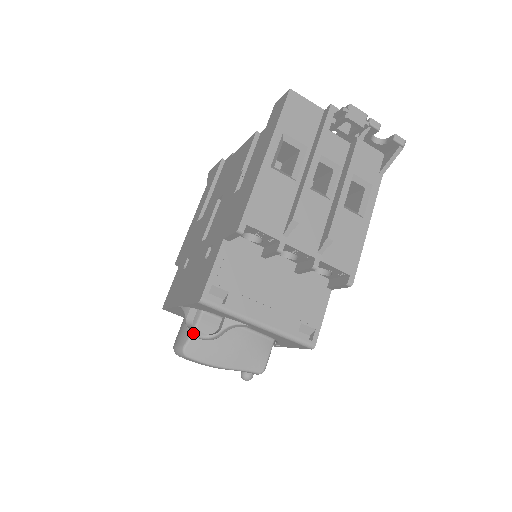
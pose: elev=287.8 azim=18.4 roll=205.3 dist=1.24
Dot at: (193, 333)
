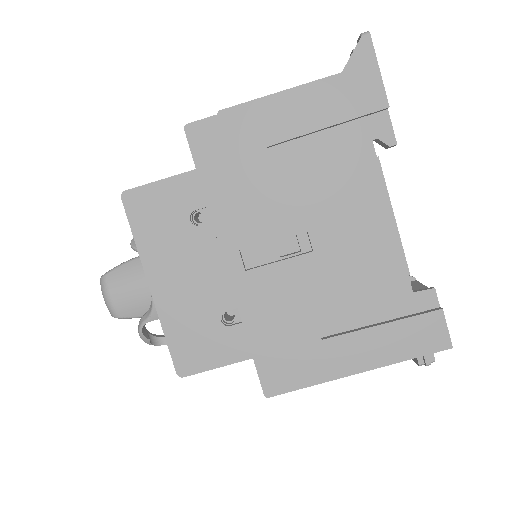
Dot at: (142, 338)
